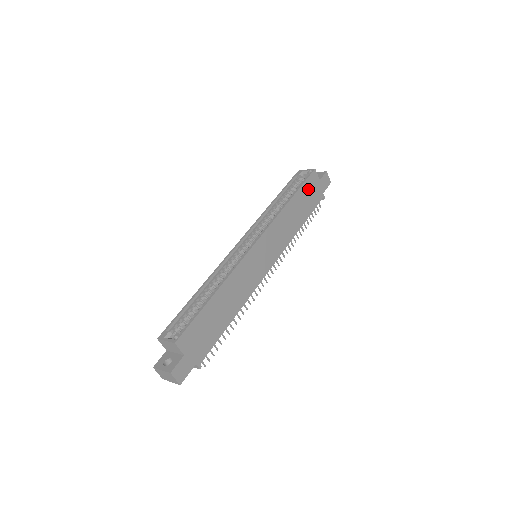
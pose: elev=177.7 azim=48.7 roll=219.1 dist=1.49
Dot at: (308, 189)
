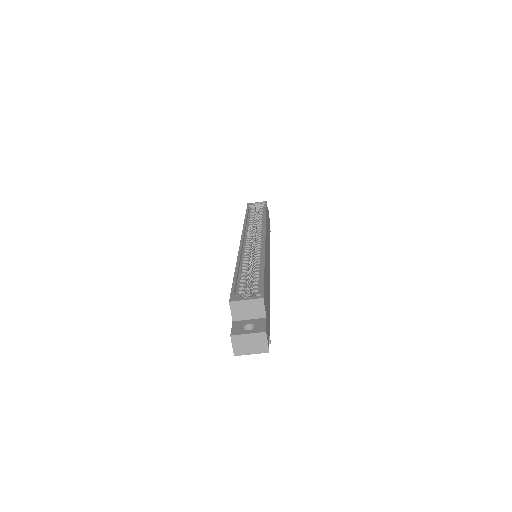
Dot at: (267, 215)
